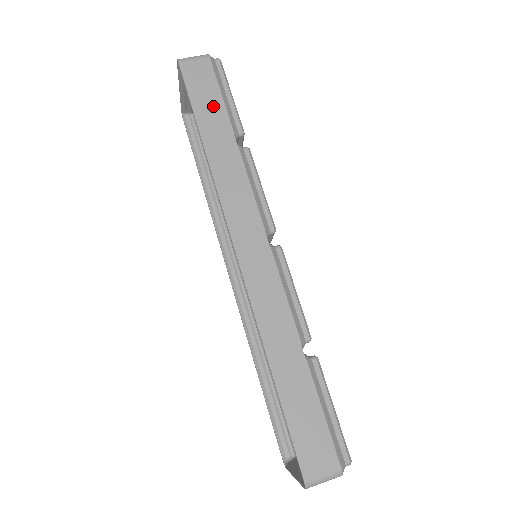
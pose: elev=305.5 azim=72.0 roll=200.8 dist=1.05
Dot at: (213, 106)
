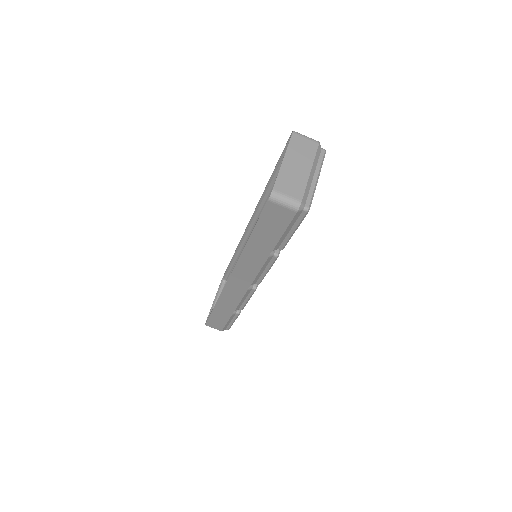
Dot at: (271, 235)
